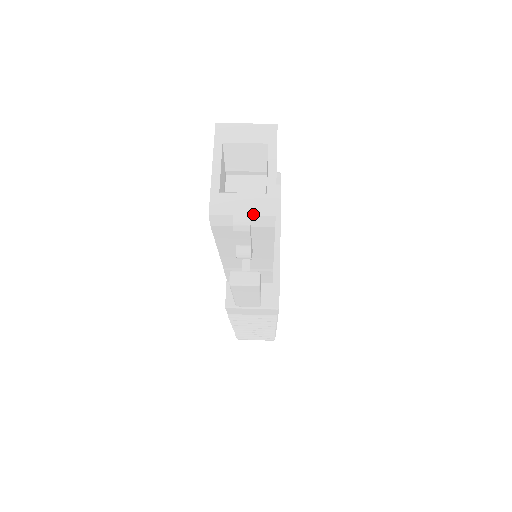
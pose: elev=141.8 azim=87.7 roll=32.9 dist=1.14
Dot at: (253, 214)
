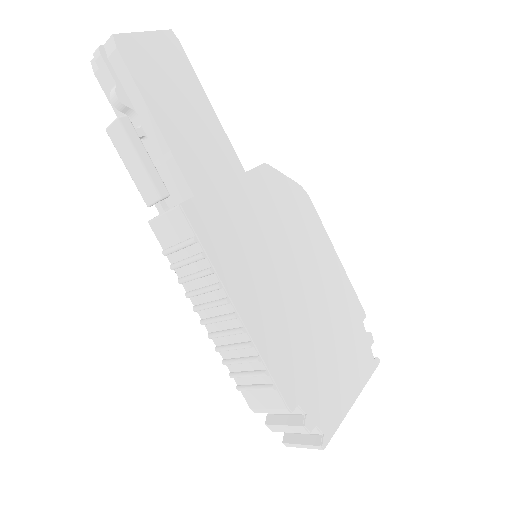
Dot at: (106, 44)
